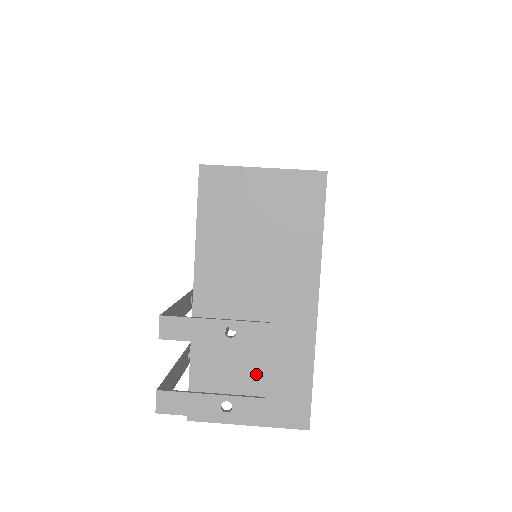
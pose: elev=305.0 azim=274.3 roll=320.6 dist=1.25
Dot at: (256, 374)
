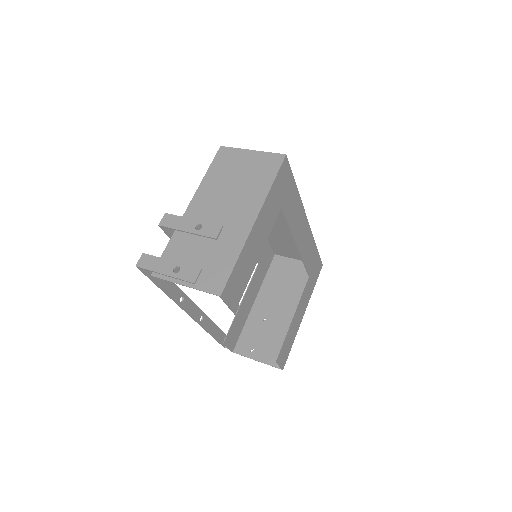
Dot at: (203, 255)
